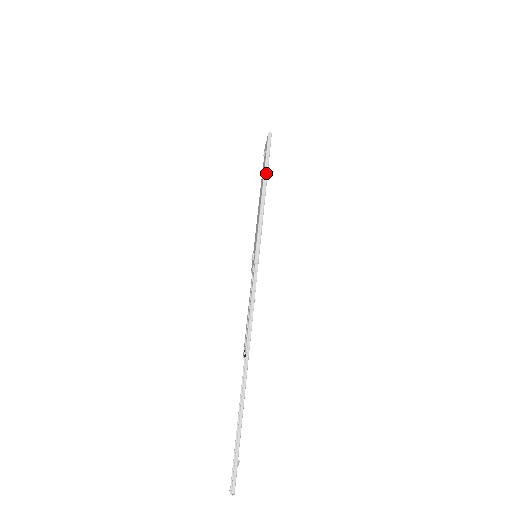
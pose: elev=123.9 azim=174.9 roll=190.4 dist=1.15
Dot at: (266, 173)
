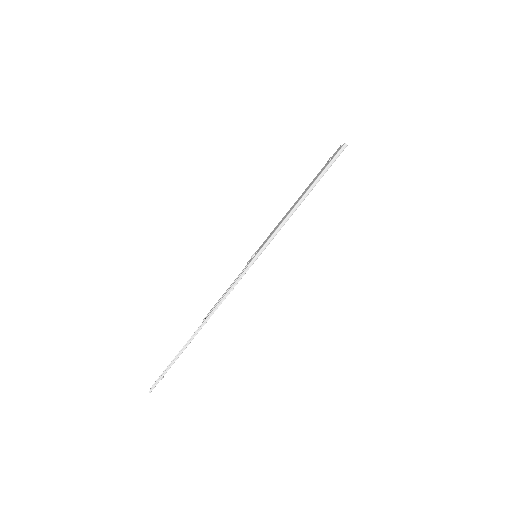
Dot at: (311, 188)
